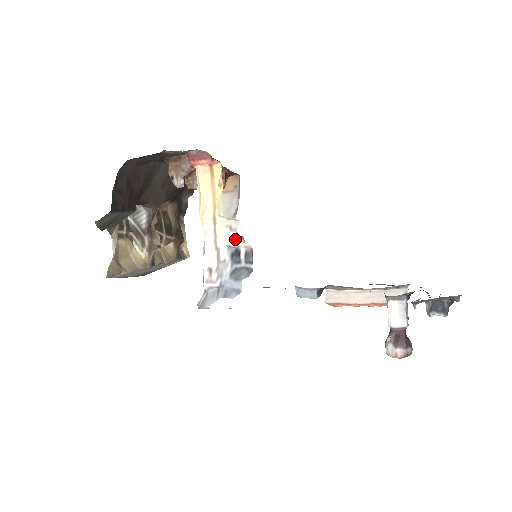
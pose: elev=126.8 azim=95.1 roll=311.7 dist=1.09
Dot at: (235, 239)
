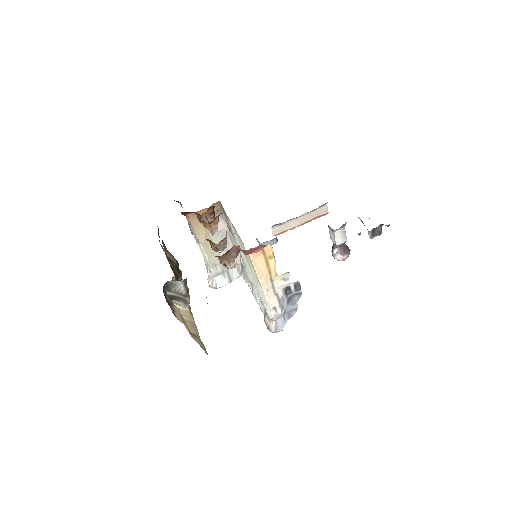
Dot at: (289, 284)
